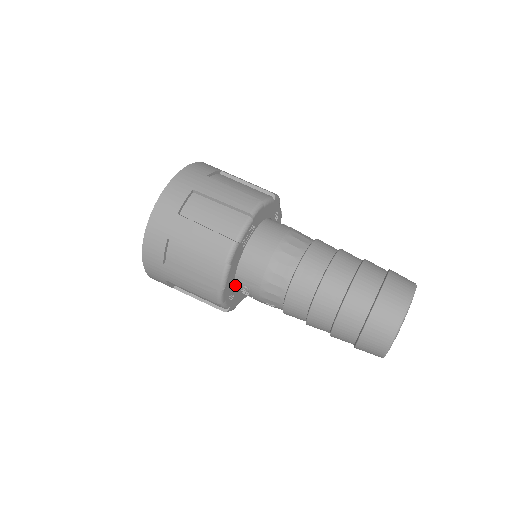
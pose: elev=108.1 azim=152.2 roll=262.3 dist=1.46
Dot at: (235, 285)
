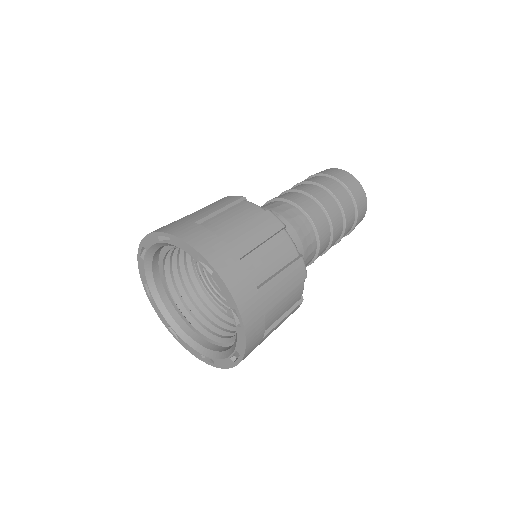
Dot at: occluded
